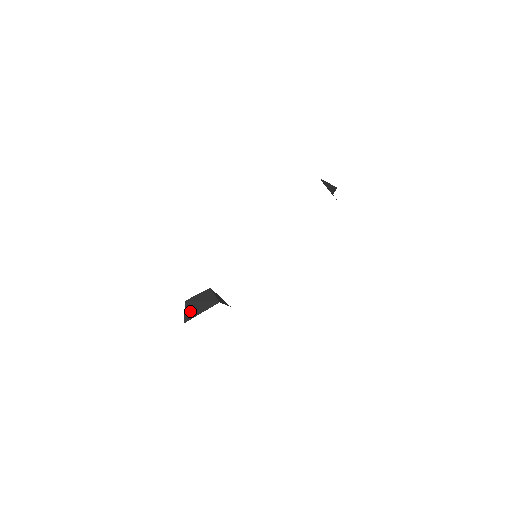
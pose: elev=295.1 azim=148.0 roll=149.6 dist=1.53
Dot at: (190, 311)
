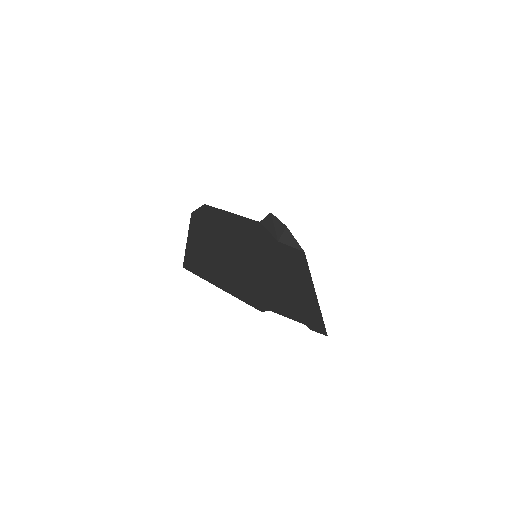
Dot at: (267, 221)
